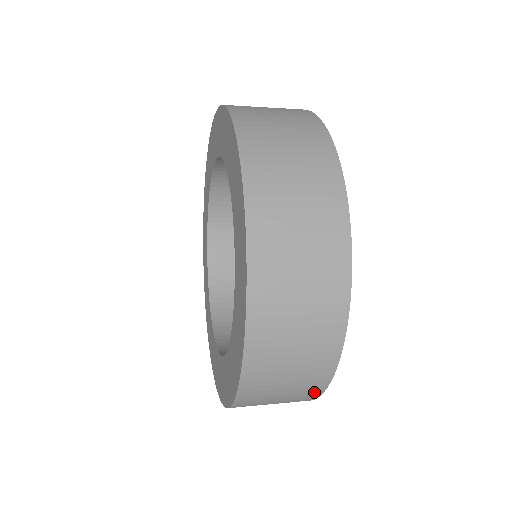
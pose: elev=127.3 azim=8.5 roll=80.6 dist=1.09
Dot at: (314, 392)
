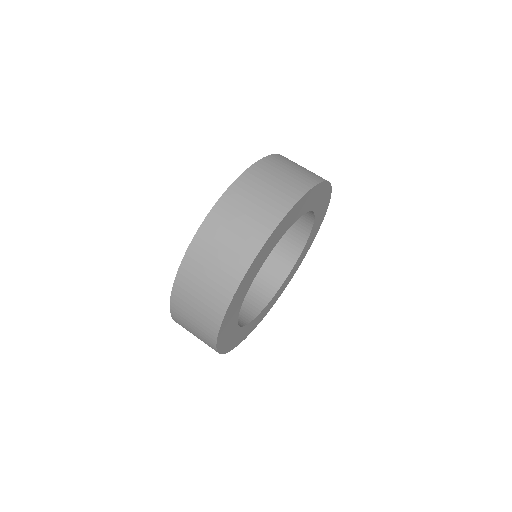
Dot at: occluded
